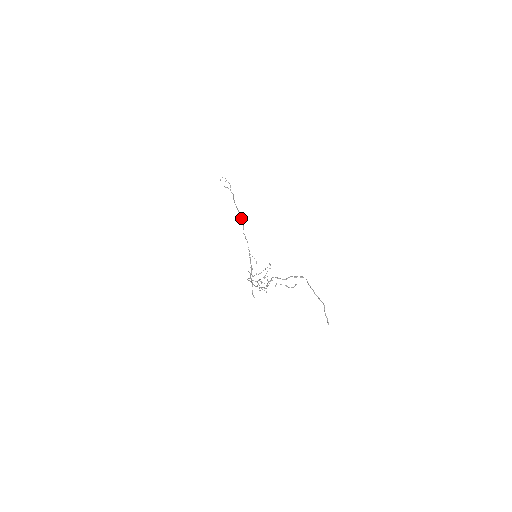
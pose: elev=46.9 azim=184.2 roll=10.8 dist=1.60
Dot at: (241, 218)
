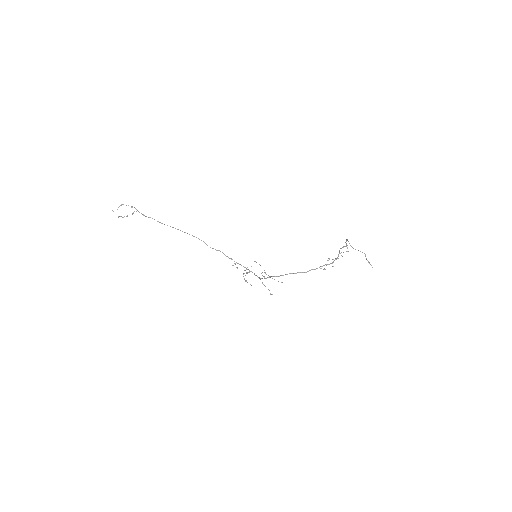
Dot at: occluded
